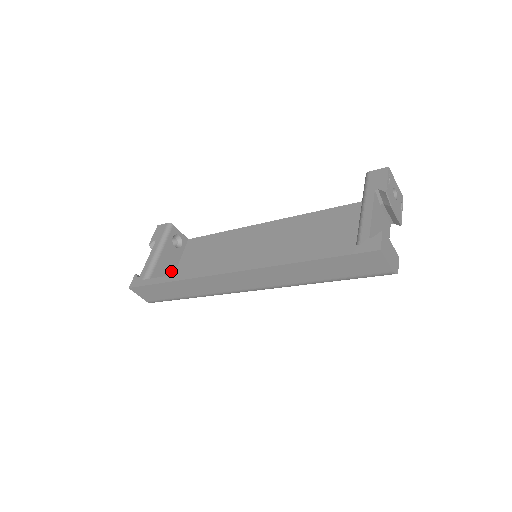
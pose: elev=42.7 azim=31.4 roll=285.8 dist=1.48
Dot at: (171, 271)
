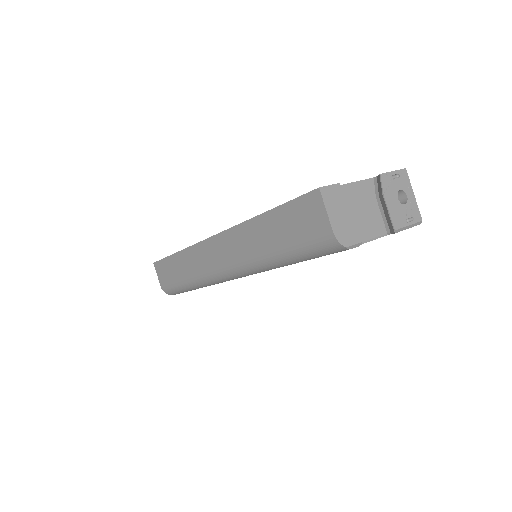
Dot at: occluded
